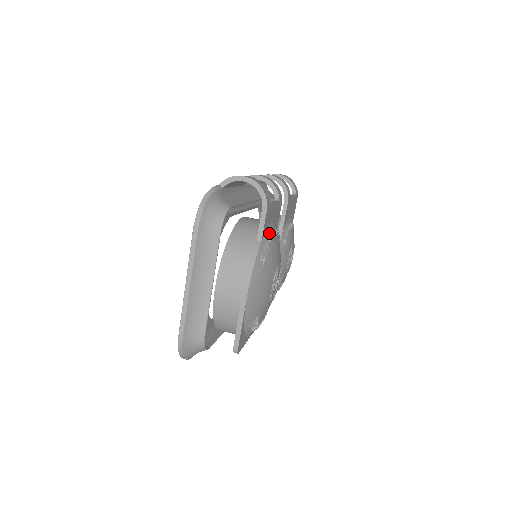
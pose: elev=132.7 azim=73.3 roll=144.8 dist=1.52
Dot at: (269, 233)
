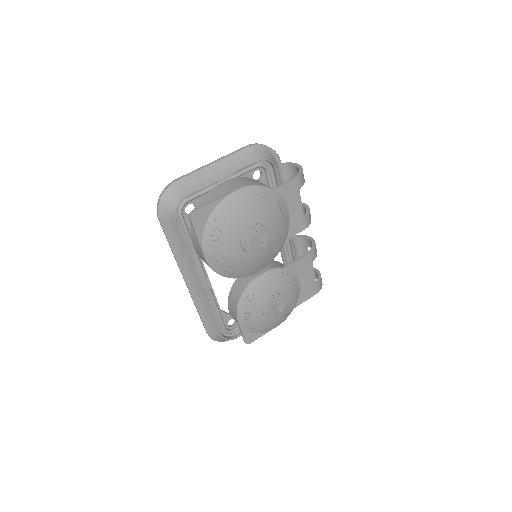
Dot at: (282, 202)
